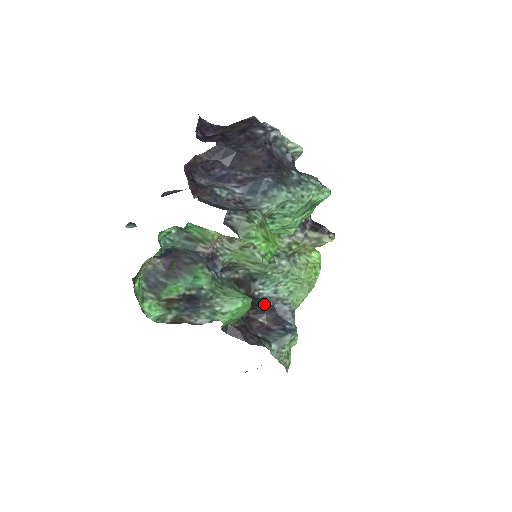
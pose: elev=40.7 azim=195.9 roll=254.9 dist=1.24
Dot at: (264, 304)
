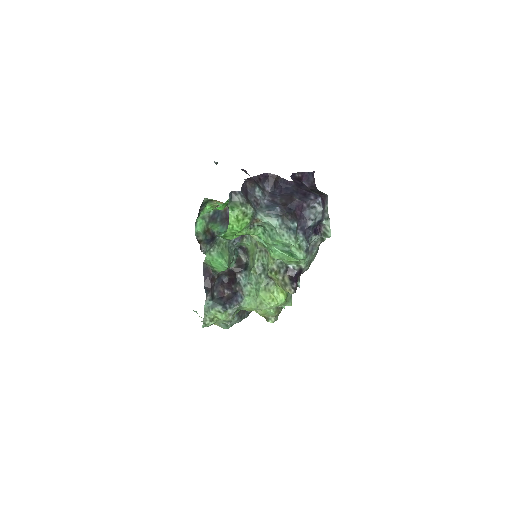
Dot at: (236, 286)
